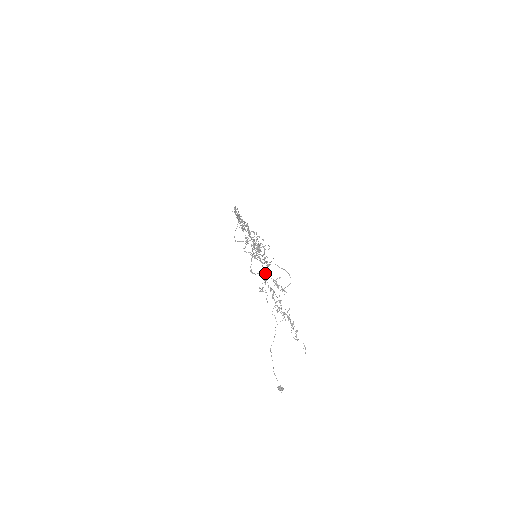
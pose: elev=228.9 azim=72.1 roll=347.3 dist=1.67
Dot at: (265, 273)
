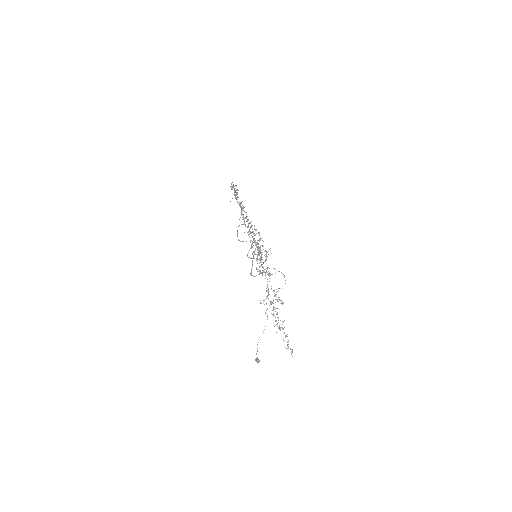
Dot at: (267, 286)
